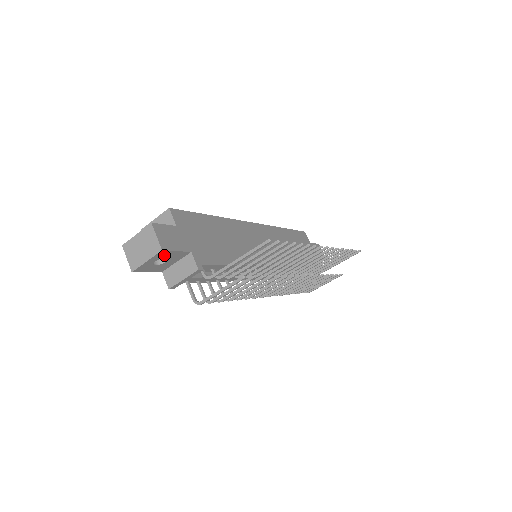
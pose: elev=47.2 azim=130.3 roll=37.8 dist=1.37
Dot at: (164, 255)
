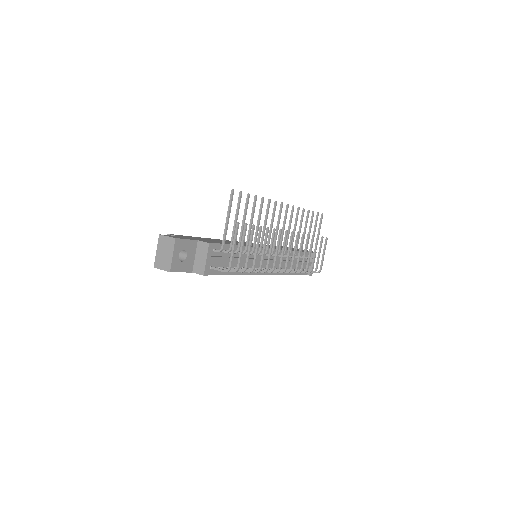
Dot at: (181, 246)
